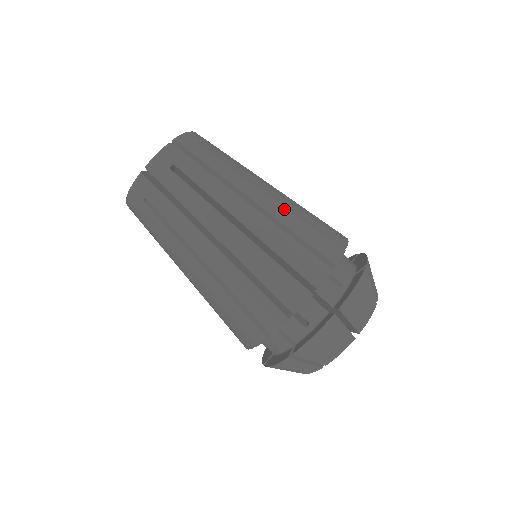
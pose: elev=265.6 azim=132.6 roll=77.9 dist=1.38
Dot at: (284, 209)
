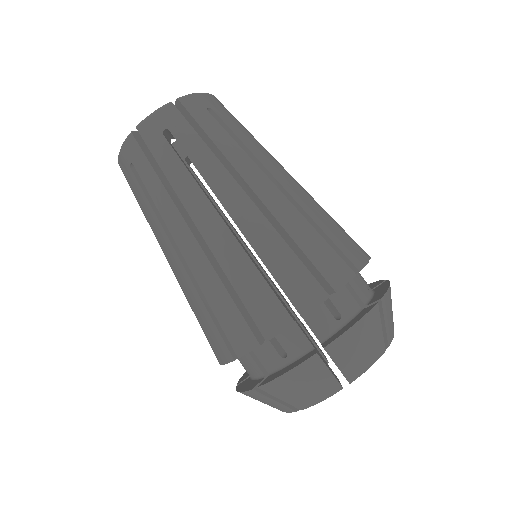
Dot at: (290, 207)
